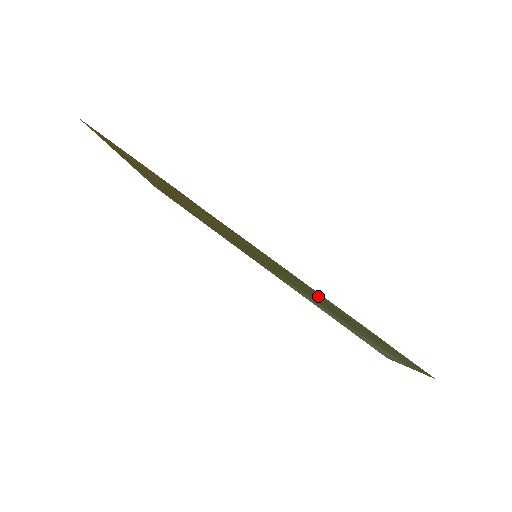
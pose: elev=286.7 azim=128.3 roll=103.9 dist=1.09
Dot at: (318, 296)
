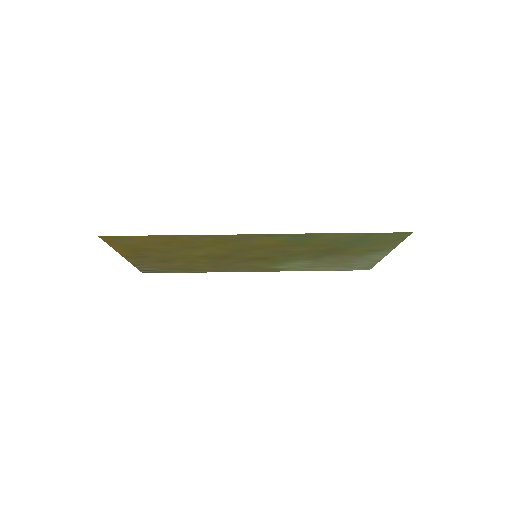
Dot at: (317, 242)
